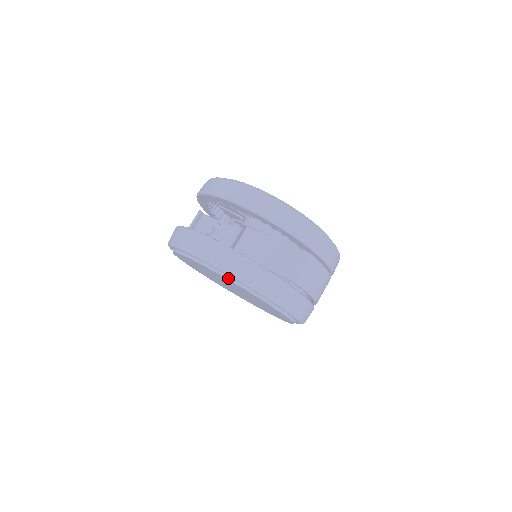
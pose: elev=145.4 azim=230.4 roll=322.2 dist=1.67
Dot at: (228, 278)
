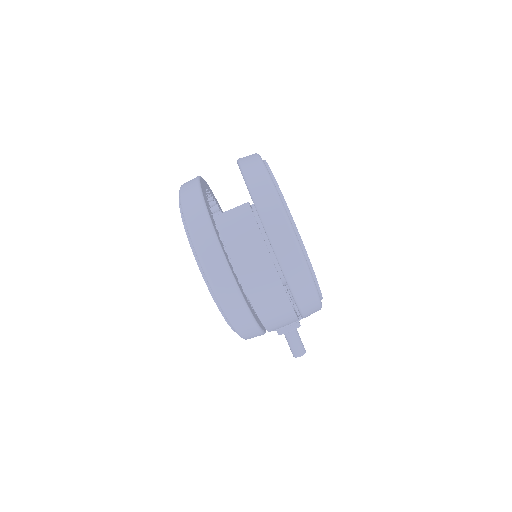
Dot at: occluded
